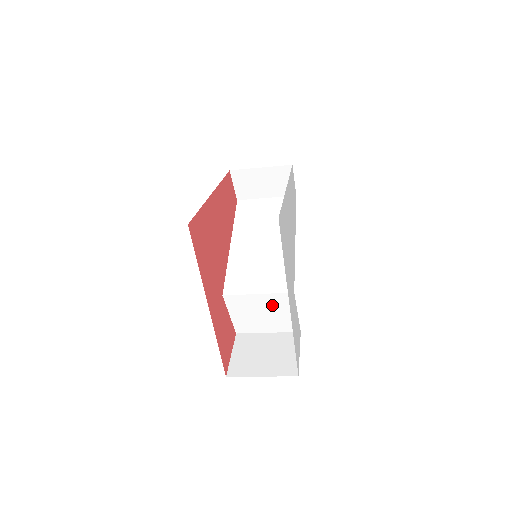
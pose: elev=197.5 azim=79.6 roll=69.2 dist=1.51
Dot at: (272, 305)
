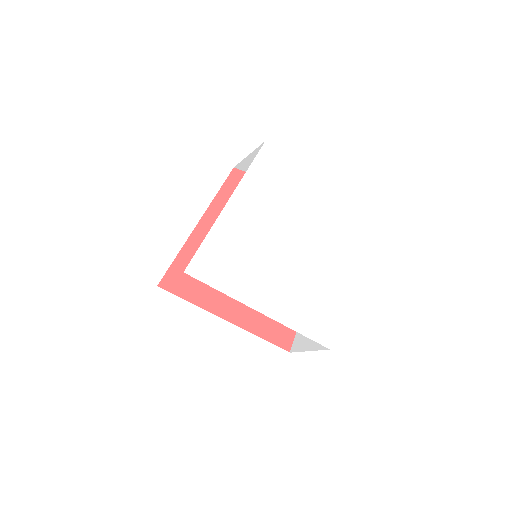
Dot at: occluded
